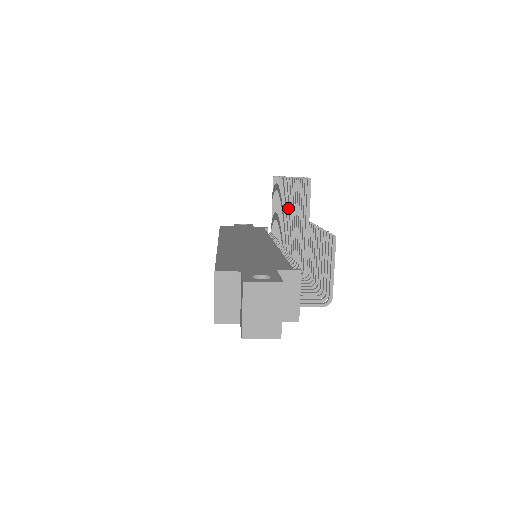
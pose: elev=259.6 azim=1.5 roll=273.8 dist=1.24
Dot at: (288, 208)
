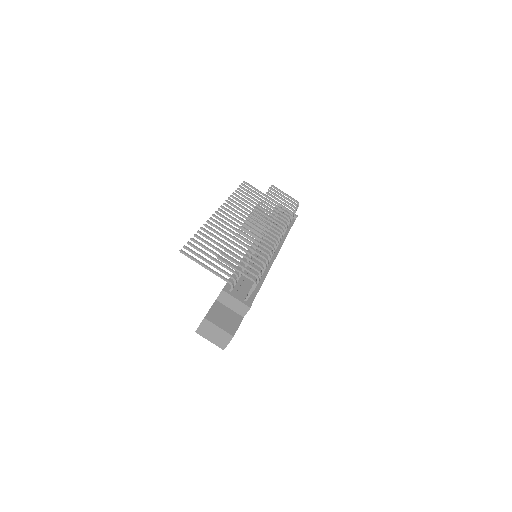
Dot at: occluded
